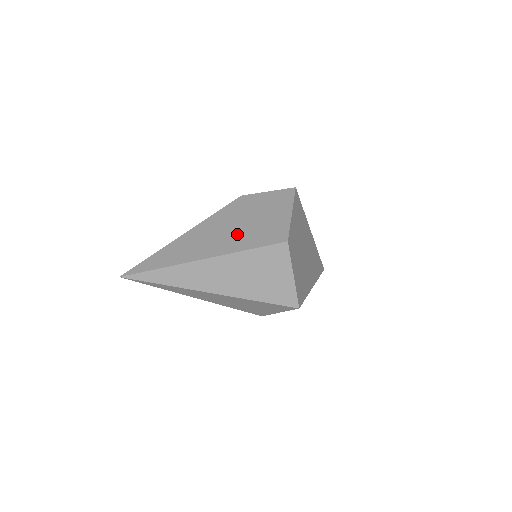
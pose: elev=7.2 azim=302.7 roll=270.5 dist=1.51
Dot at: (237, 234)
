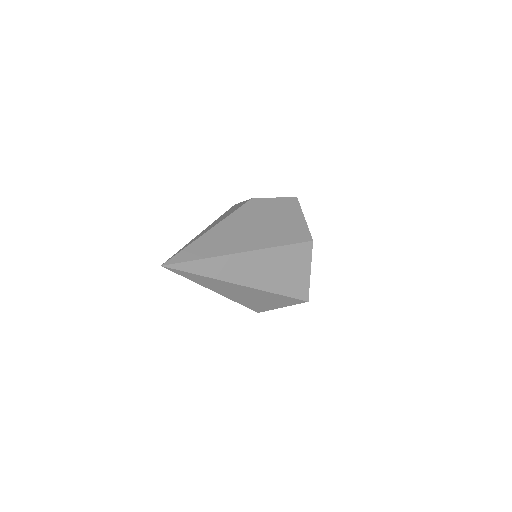
Dot at: (265, 232)
